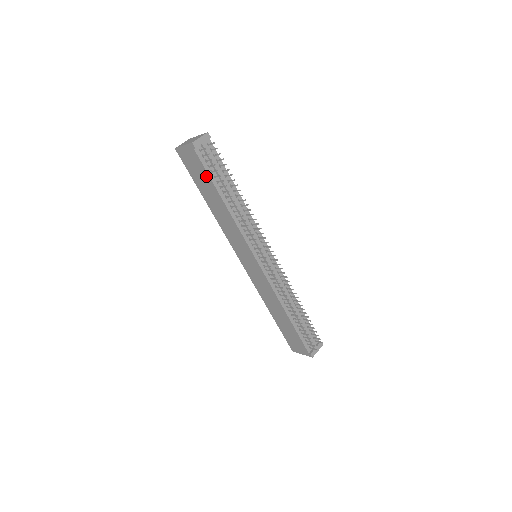
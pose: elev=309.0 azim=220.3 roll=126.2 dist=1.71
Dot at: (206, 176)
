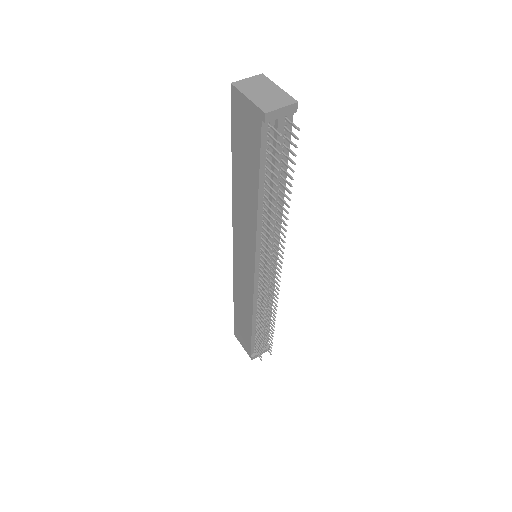
Dot at: (255, 159)
